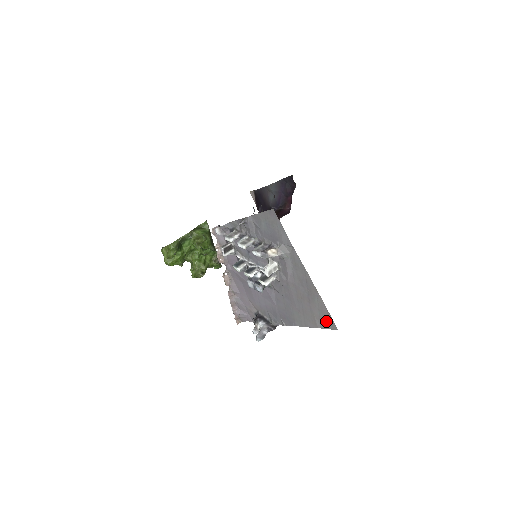
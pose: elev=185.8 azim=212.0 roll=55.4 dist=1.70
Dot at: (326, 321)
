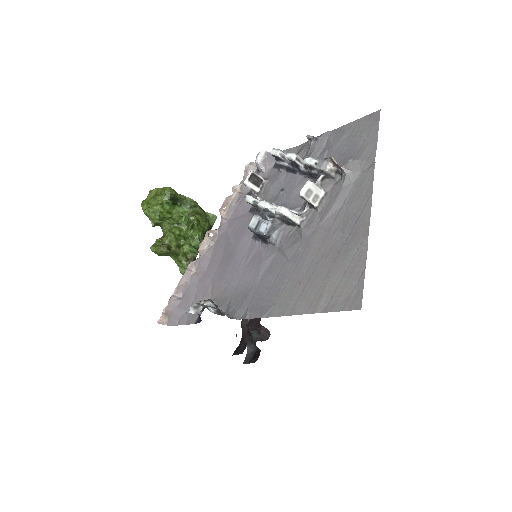
Dot at: (345, 294)
